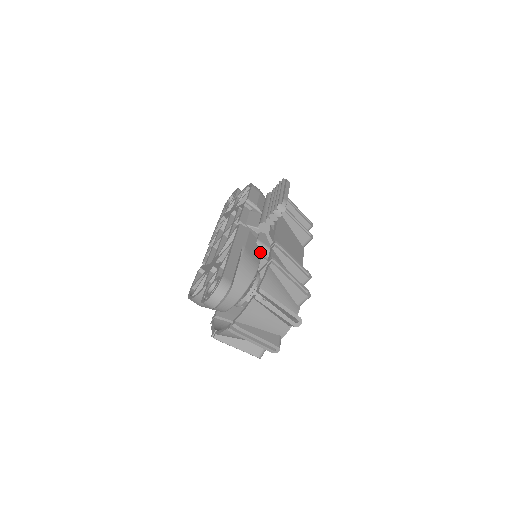
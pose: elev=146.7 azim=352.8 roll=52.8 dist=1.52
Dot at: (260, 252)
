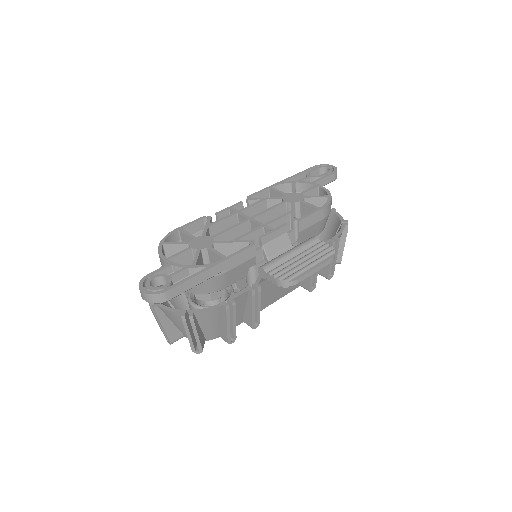
Dot at: (243, 277)
